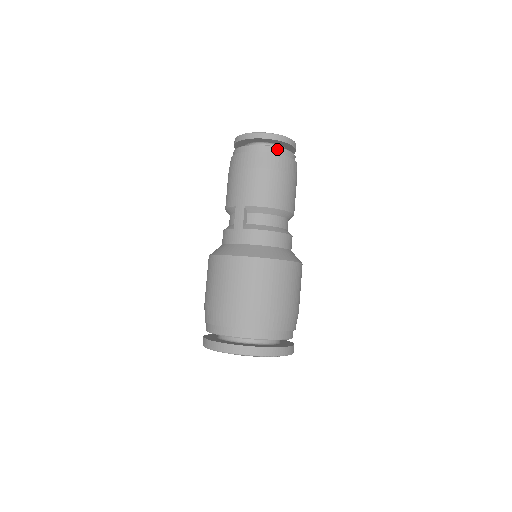
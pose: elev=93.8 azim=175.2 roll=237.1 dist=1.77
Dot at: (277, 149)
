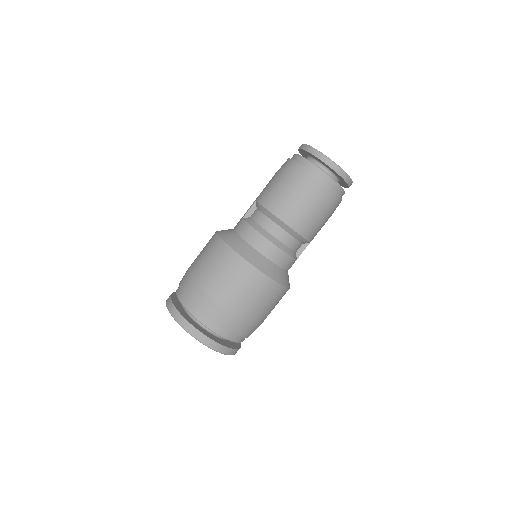
Dot at: (308, 163)
